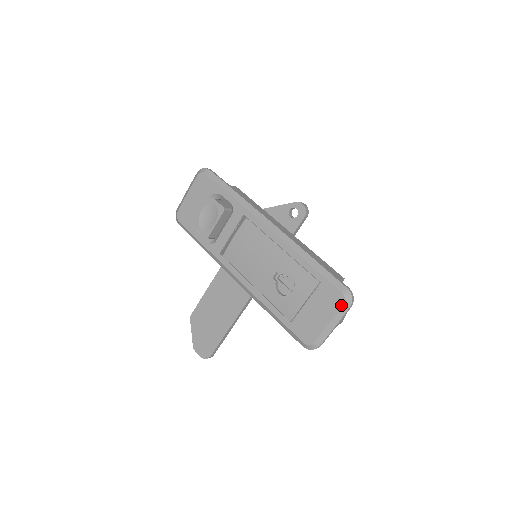
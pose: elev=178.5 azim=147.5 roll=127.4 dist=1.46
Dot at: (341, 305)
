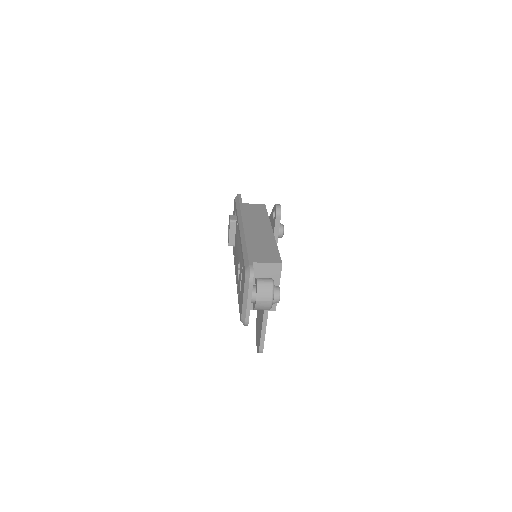
Dot at: (244, 280)
